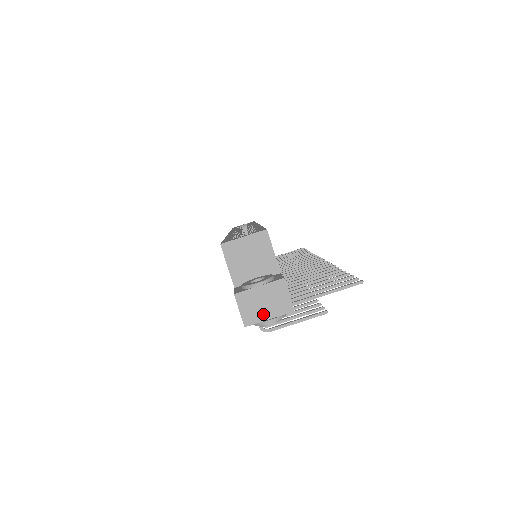
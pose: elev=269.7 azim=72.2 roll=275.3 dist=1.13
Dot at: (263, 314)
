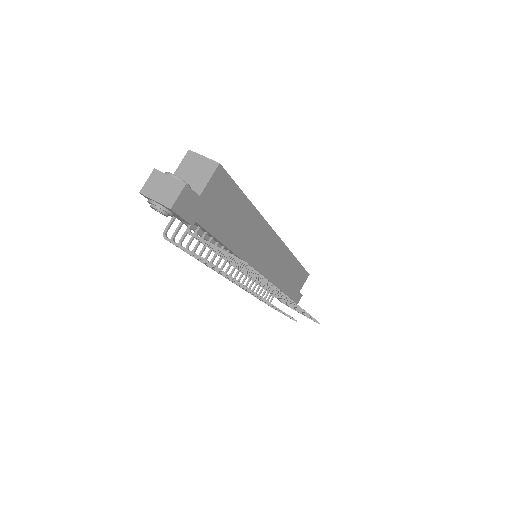
Dot at: (155, 194)
